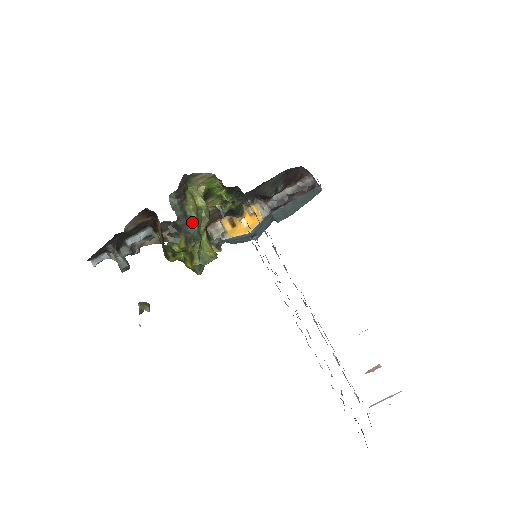
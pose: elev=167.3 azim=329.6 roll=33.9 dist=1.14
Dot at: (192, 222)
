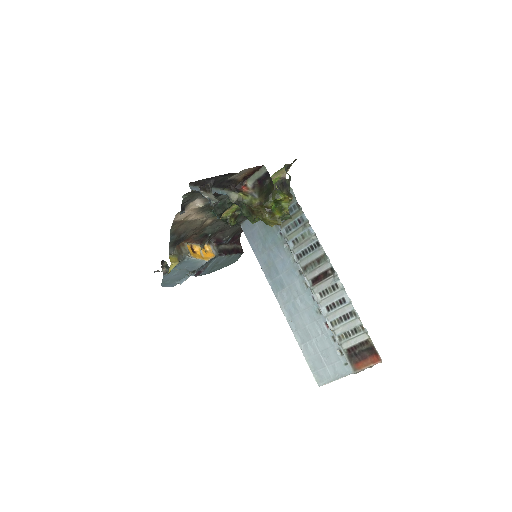
Dot at: occluded
